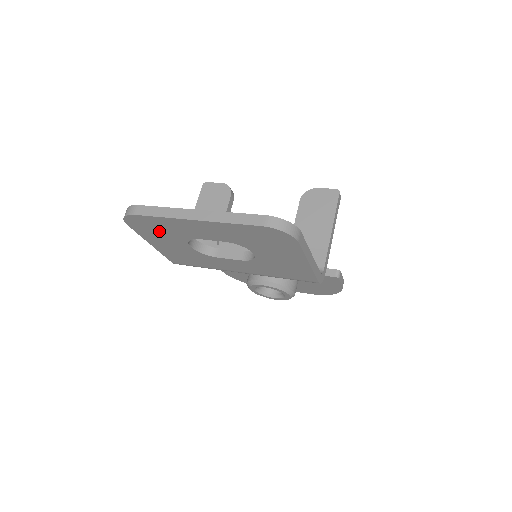
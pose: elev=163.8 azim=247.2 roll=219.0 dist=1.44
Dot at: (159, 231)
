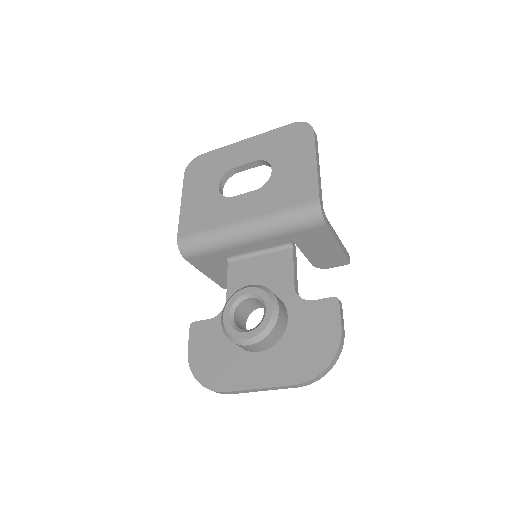
Dot at: (206, 172)
